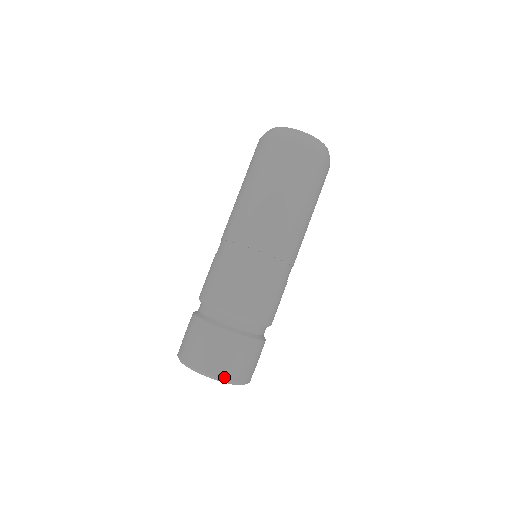
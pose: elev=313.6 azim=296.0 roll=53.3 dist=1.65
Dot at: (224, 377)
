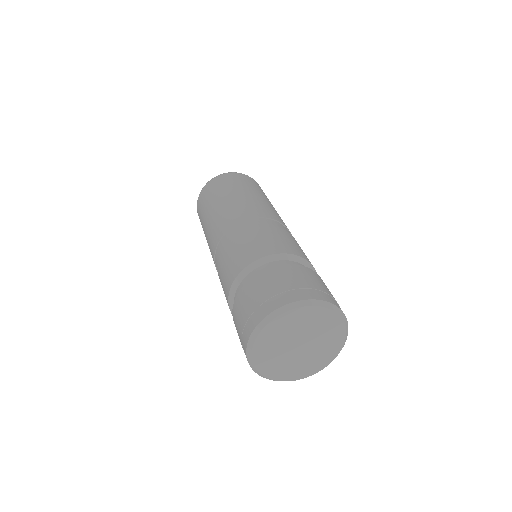
Dot at: (326, 300)
